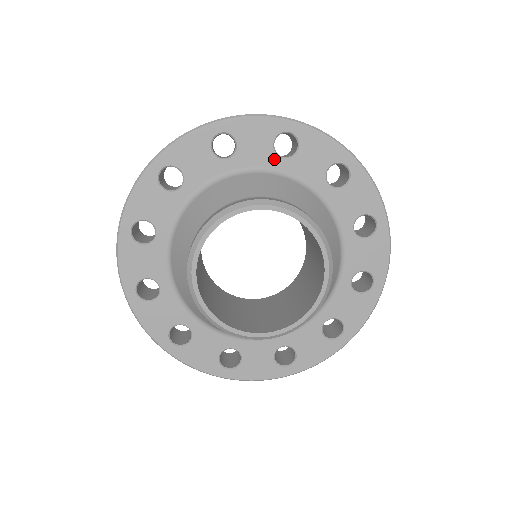
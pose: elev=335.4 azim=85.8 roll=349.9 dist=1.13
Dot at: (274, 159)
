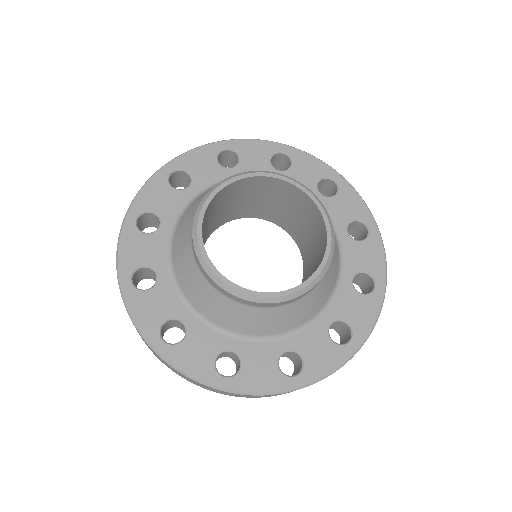
Dot at: (271, 171)
